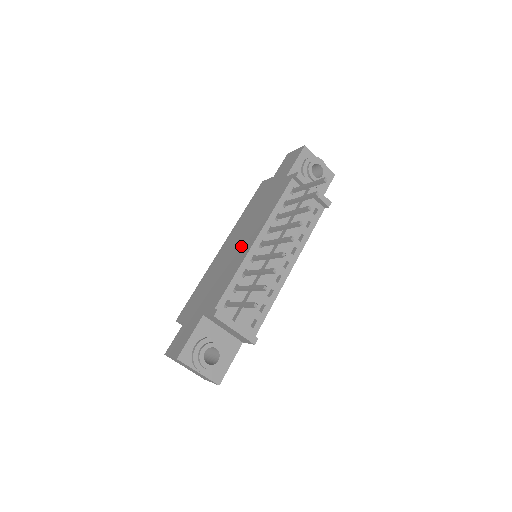
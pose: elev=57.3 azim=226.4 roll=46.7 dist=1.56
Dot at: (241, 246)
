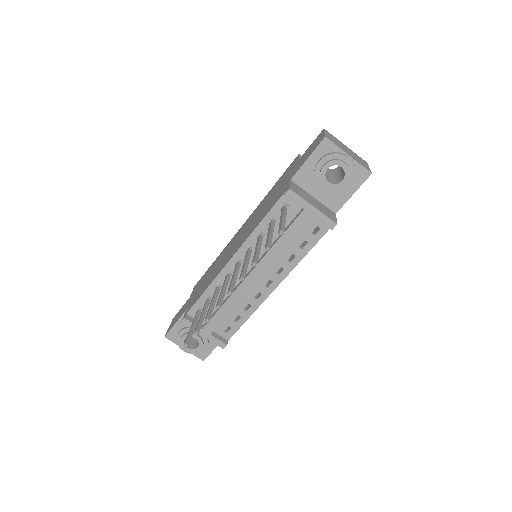
Dot at: (231, 251)
